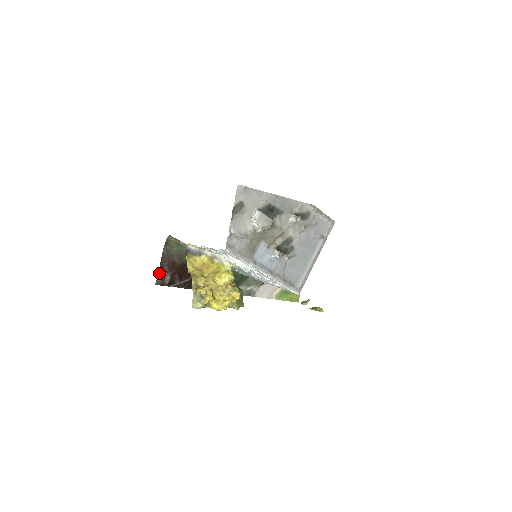
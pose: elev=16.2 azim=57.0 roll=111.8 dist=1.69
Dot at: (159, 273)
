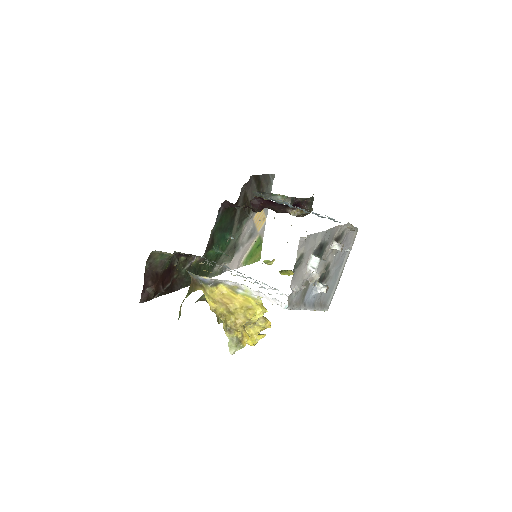
Dot at: (143, 290)
